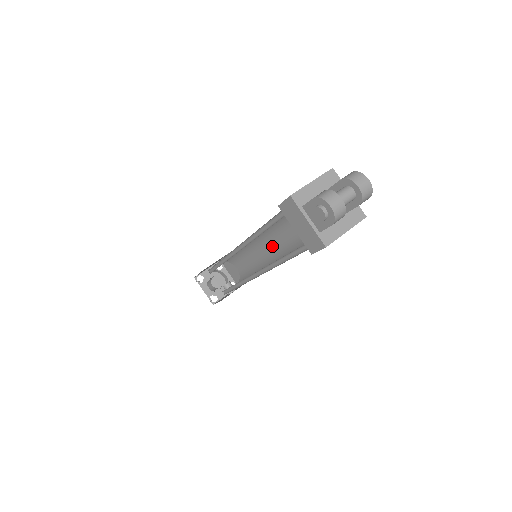
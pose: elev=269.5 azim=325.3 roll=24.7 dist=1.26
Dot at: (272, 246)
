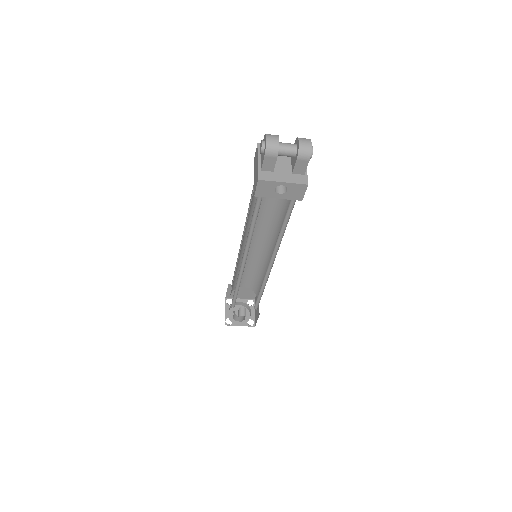
Dot at: occluded
